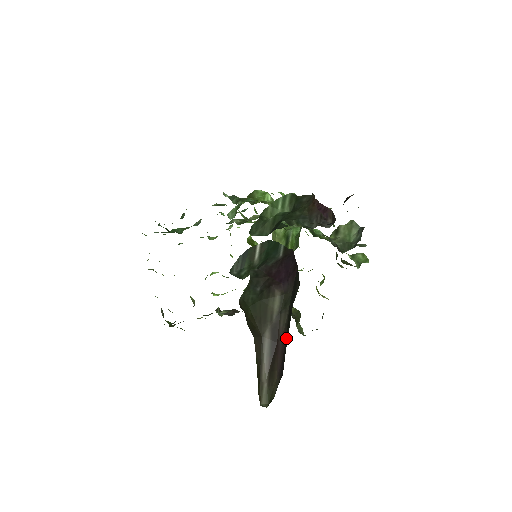
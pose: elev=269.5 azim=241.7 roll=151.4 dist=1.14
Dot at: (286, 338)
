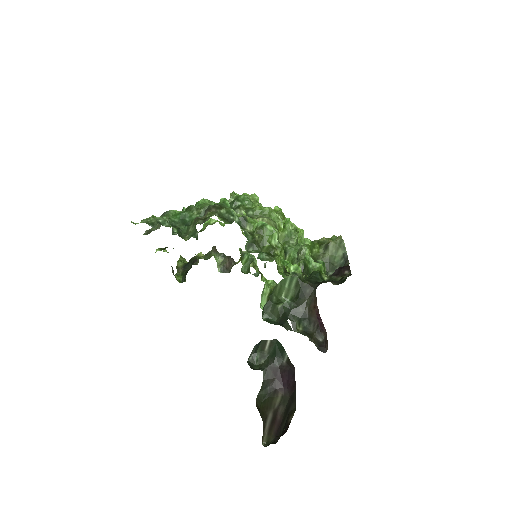
Dot at: (282, 424)
